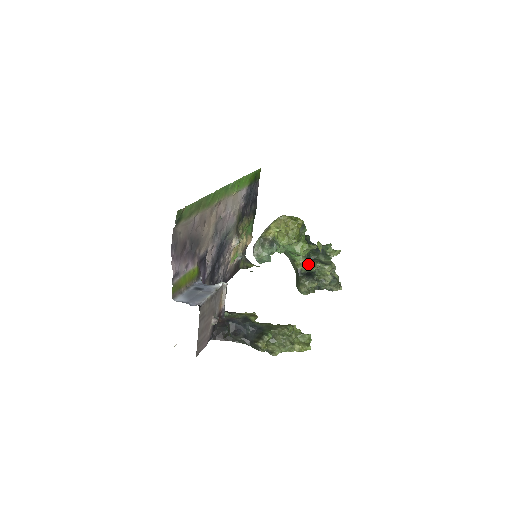
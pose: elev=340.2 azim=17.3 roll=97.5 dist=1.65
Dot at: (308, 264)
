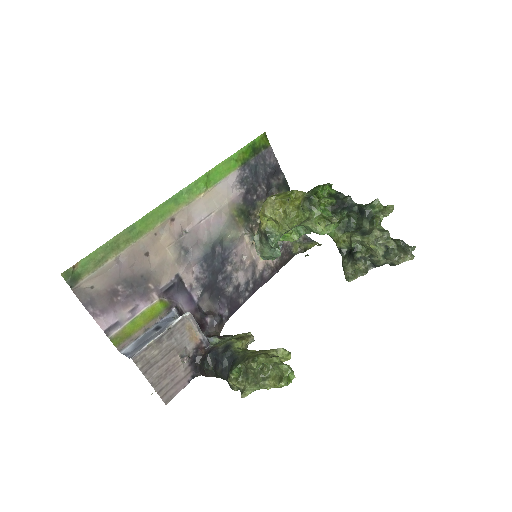
Dot at: (346, 239)
